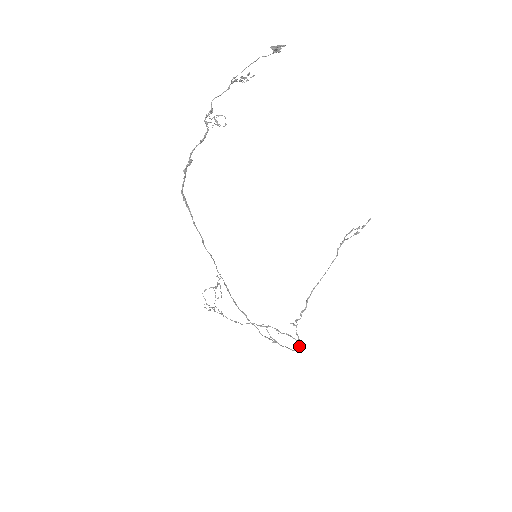
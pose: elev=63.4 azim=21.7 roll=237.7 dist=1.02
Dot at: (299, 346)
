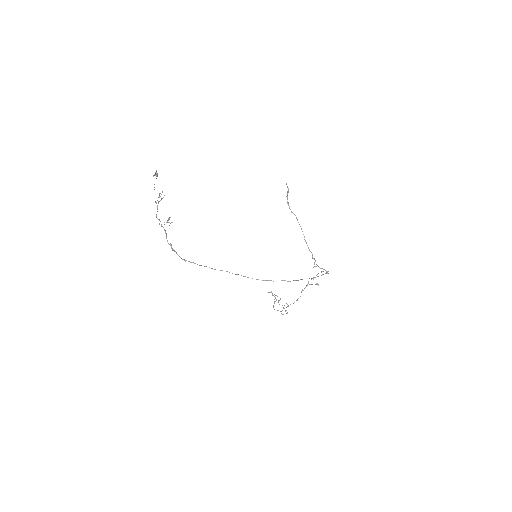
Dot at: (326, 272)
